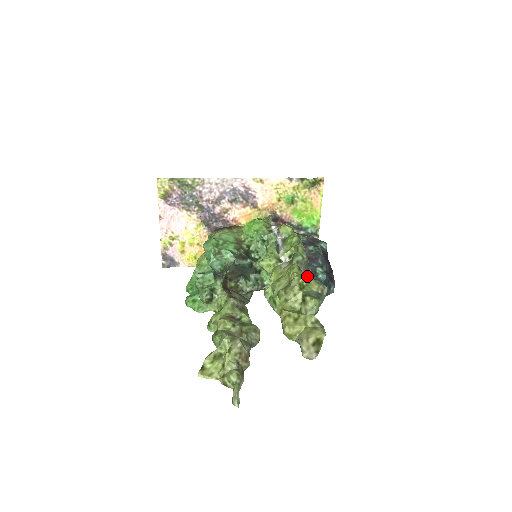
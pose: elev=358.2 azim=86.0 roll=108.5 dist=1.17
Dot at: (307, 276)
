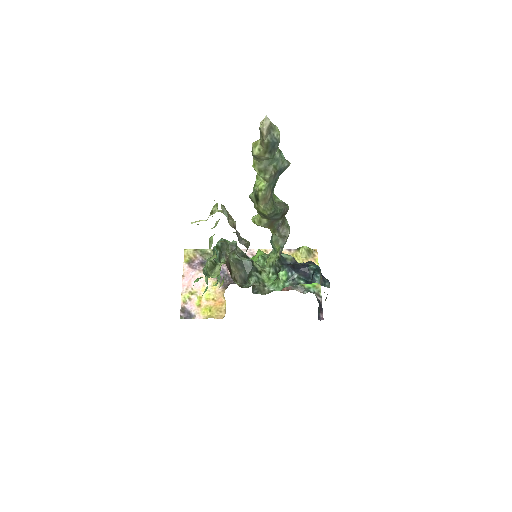
Dot at: (301, 266)
